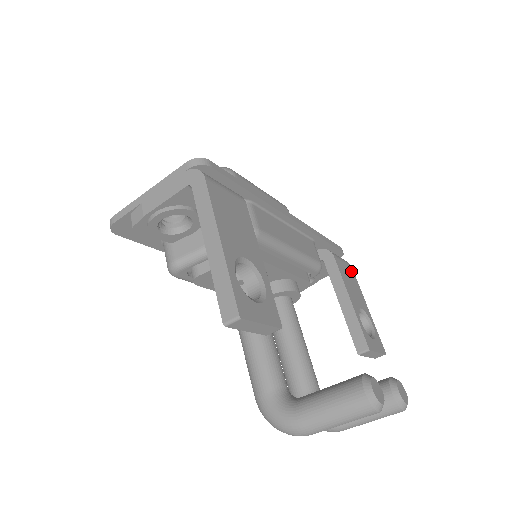
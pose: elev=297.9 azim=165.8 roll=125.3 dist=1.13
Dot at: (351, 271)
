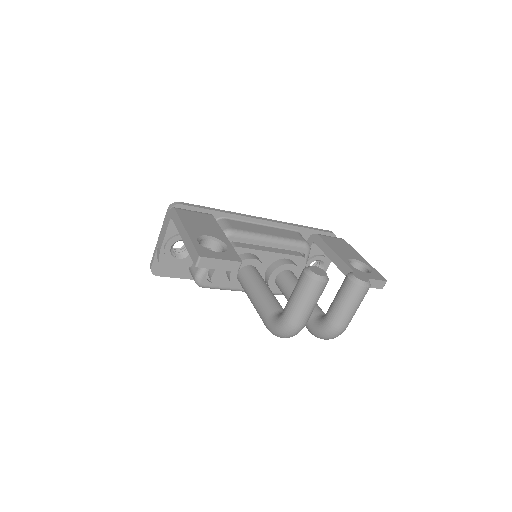
Dot at: (343, 242)
